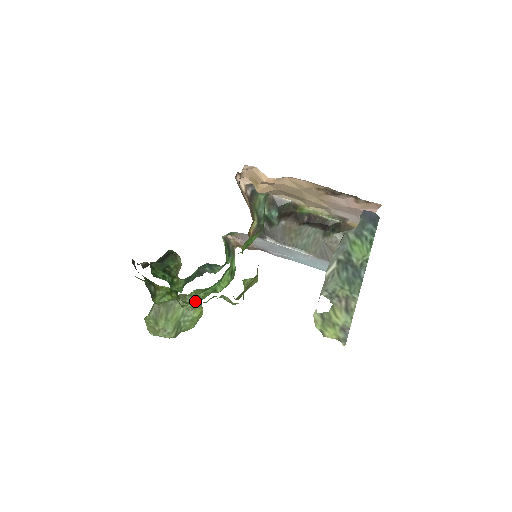
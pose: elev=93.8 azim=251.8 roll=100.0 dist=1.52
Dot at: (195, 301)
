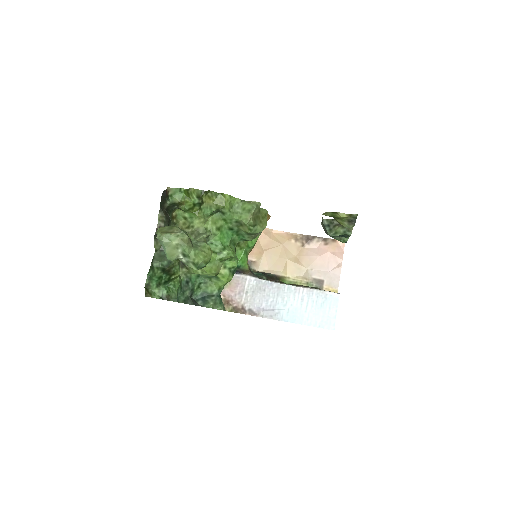
Dot at: (217, 207)
